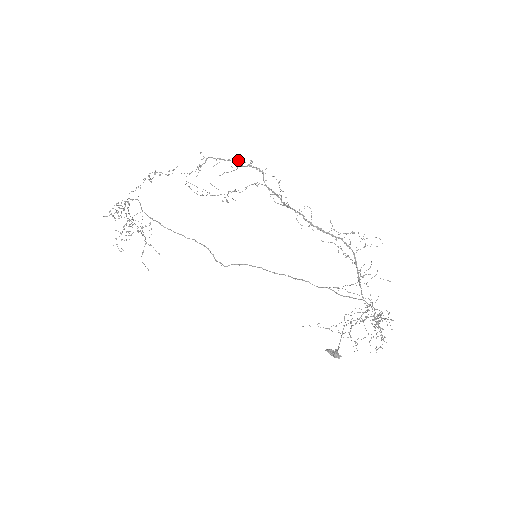
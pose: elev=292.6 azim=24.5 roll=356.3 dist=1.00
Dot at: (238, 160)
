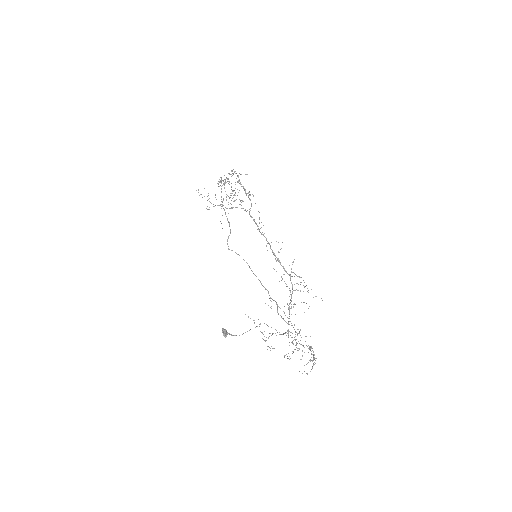
Dot at: occluded
